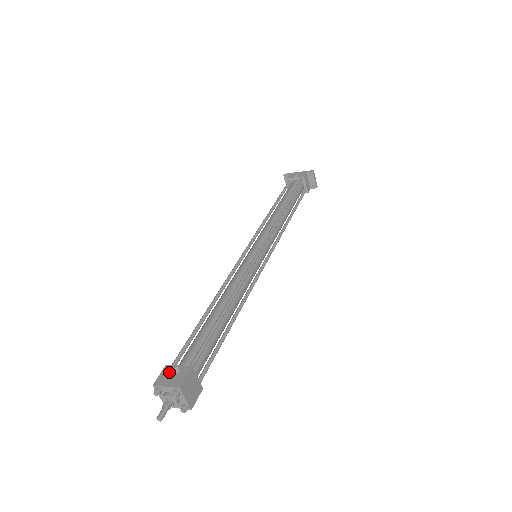
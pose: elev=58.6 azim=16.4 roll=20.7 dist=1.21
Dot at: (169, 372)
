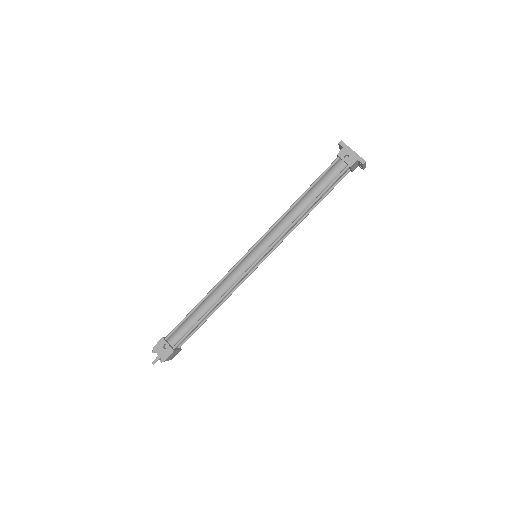
Dot at: (162, 345)
